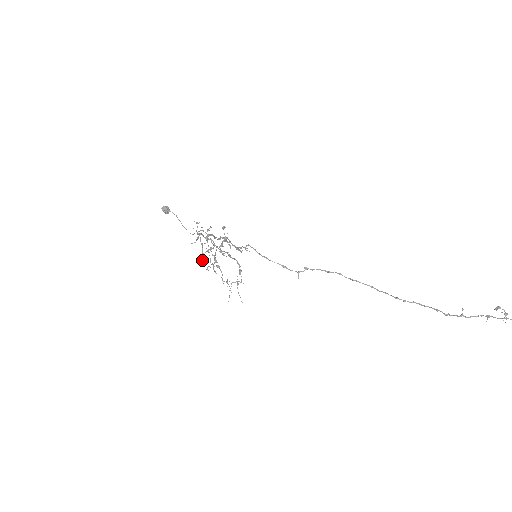
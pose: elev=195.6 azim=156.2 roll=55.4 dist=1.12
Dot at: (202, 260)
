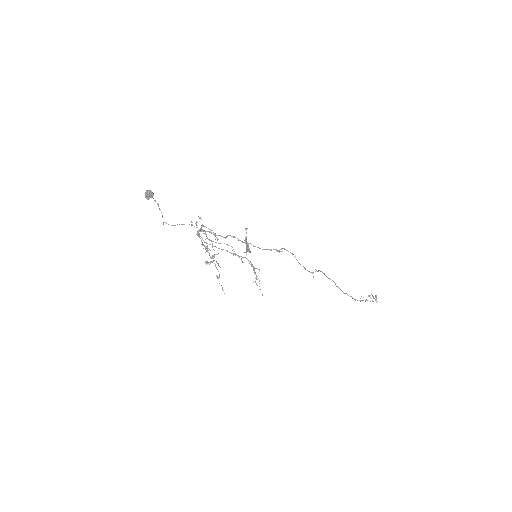
Dot at: occluded
